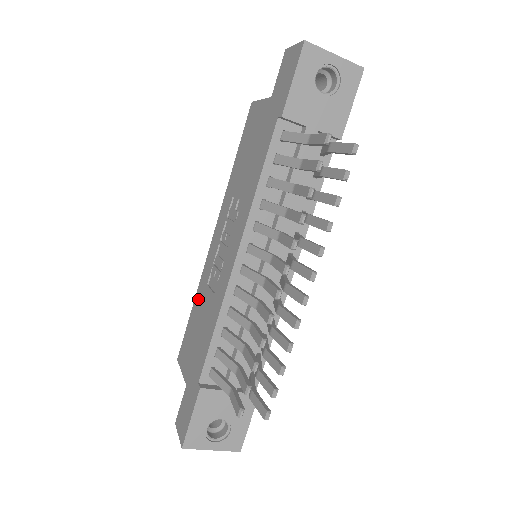
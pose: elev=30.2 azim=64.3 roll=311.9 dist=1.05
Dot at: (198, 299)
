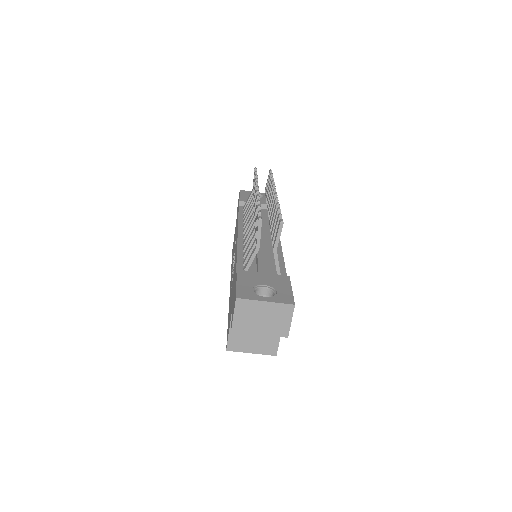
Dot at: (229, 306)
